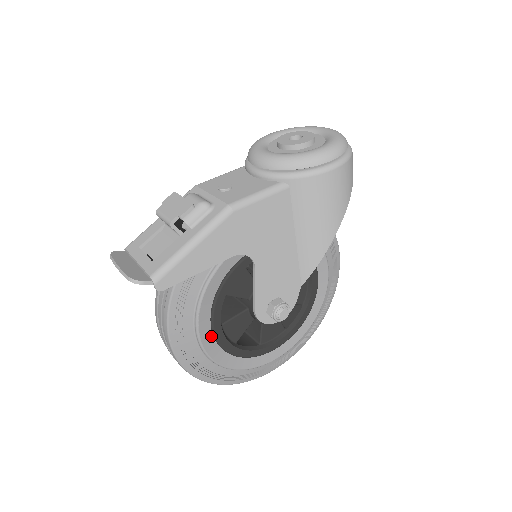
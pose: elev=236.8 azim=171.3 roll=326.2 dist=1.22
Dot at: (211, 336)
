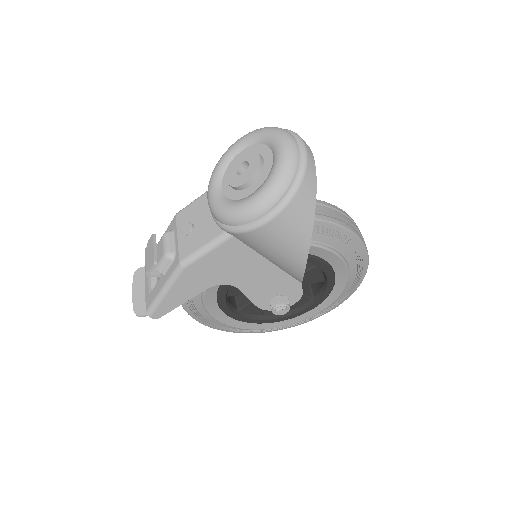
Dot at: (232, 318)
